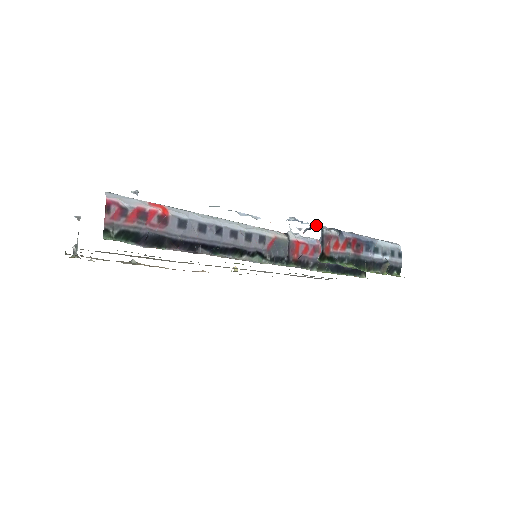
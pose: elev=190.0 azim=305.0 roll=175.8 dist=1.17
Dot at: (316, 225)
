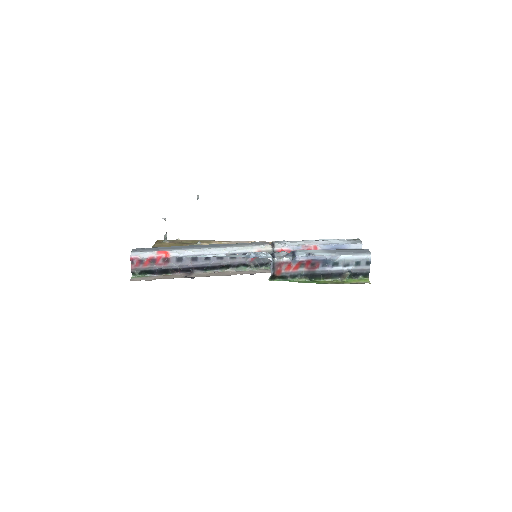
Dot at: (274, 253)
